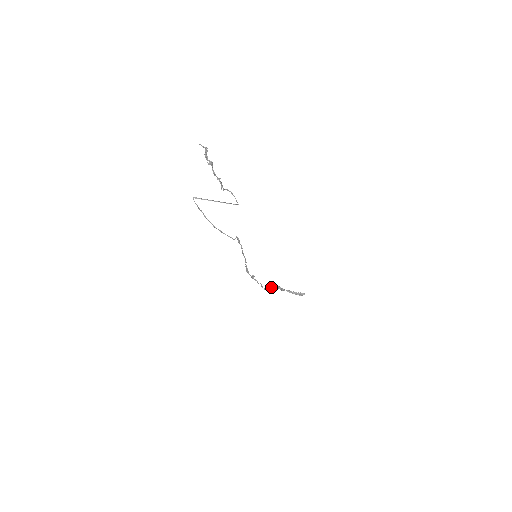
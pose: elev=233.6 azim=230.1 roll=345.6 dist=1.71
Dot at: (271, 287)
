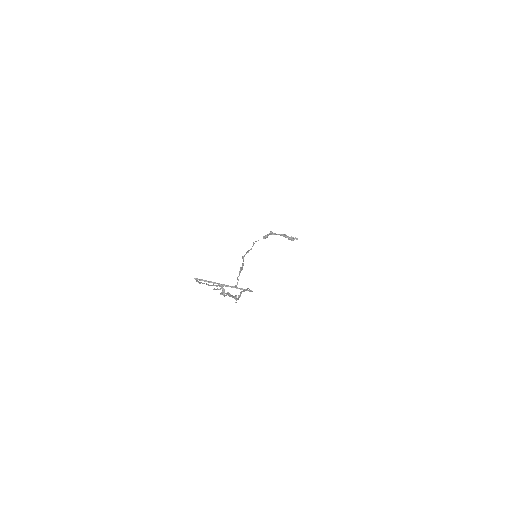
Dot at: (263, 237)
